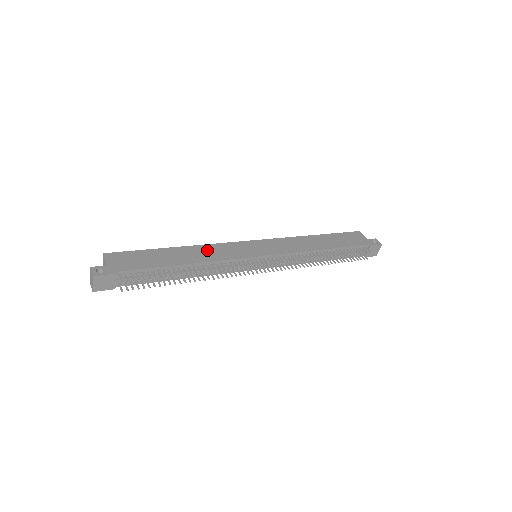
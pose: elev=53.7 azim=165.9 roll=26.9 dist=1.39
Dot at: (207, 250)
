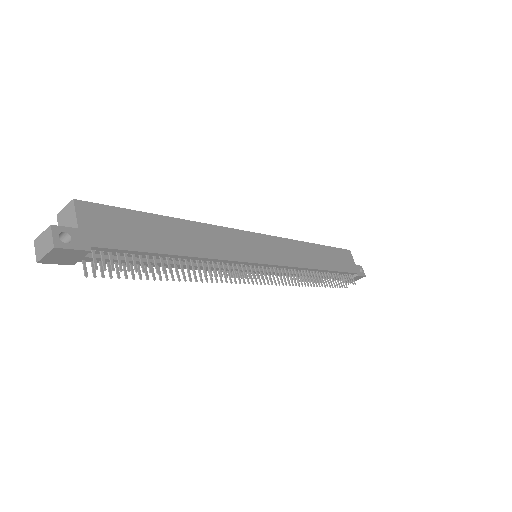
Dot at: (212, 236)
